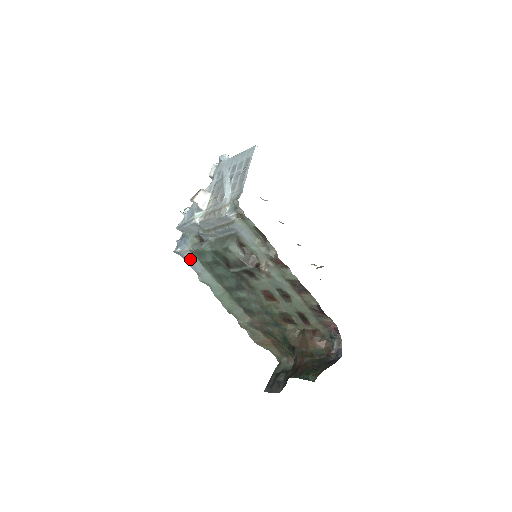
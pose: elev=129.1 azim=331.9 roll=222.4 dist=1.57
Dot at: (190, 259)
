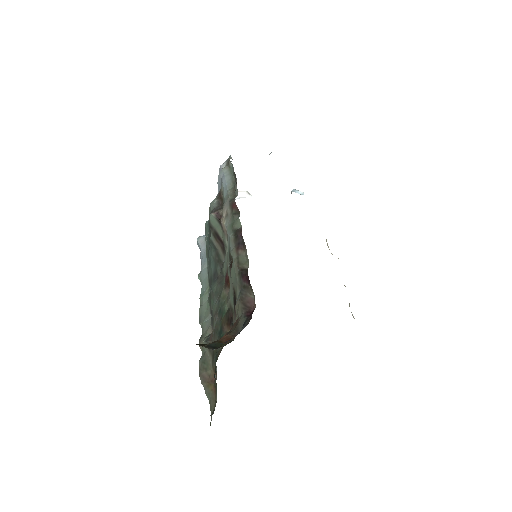
Dot at: (203, 251)
